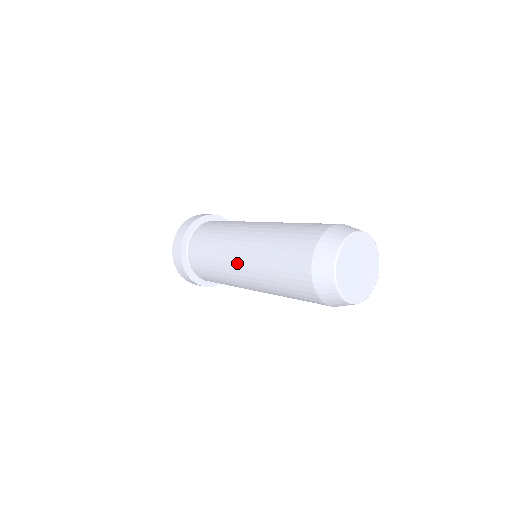
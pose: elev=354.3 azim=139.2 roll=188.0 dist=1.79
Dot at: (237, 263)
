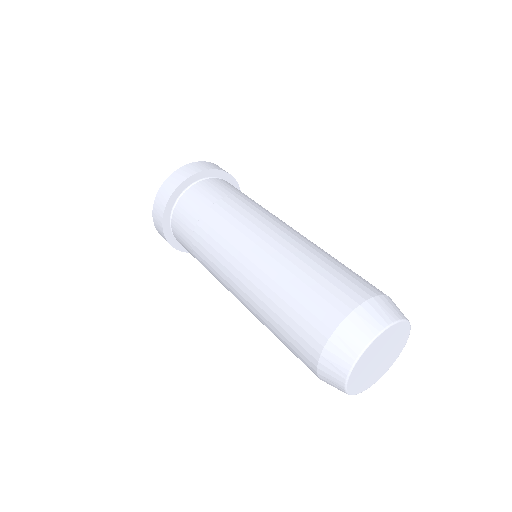
Dot at: occluded
